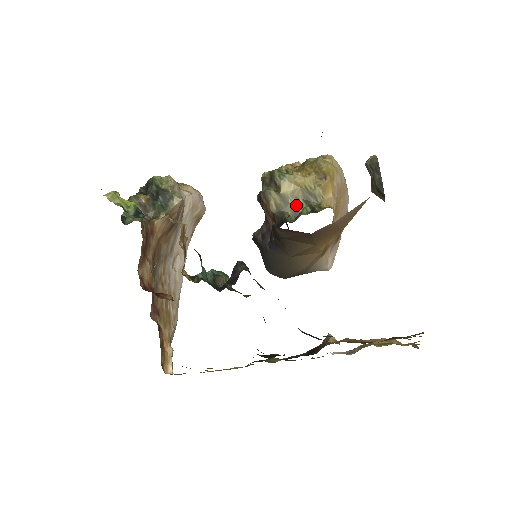
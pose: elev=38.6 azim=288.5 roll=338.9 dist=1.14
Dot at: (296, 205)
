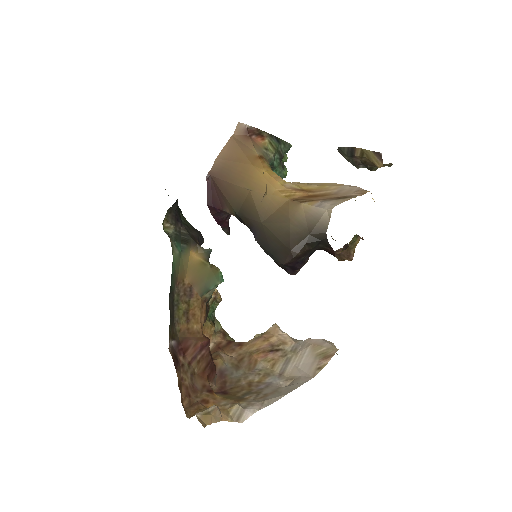
Dot at: occluded
